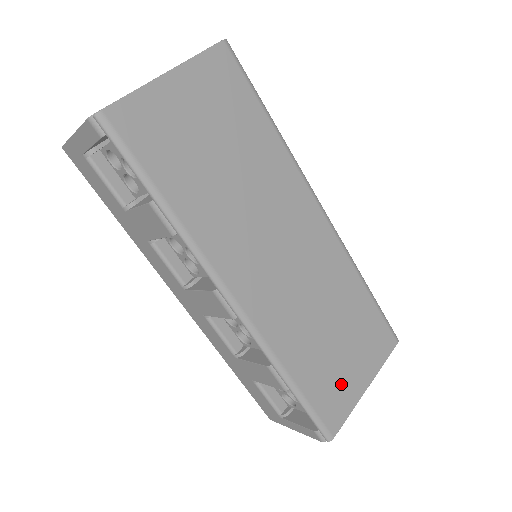
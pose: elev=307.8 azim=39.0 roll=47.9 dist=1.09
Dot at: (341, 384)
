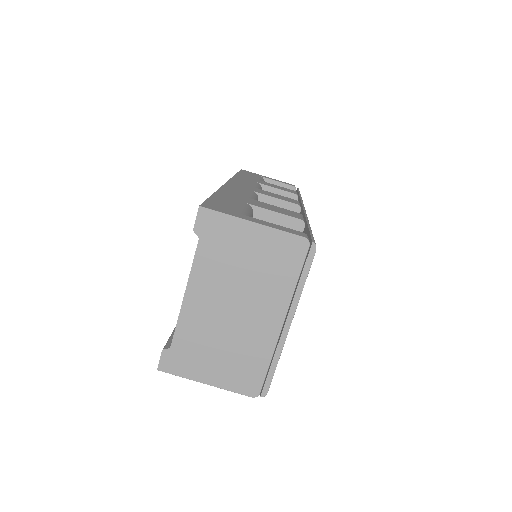
Dot at: occluded
